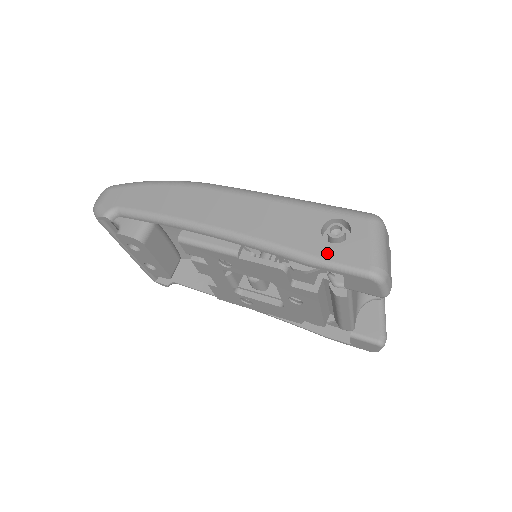
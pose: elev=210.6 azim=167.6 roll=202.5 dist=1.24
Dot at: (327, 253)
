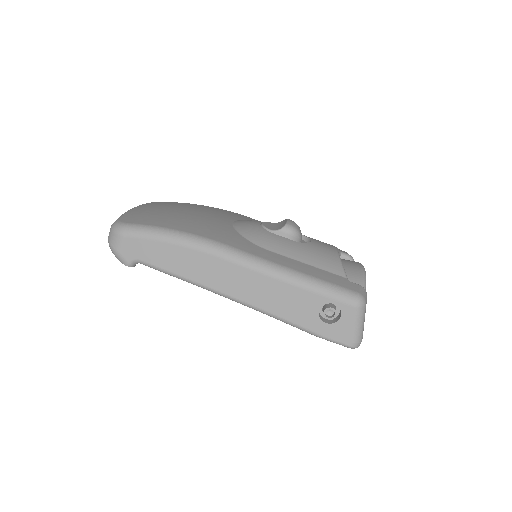
Dot at: (322, 331)
